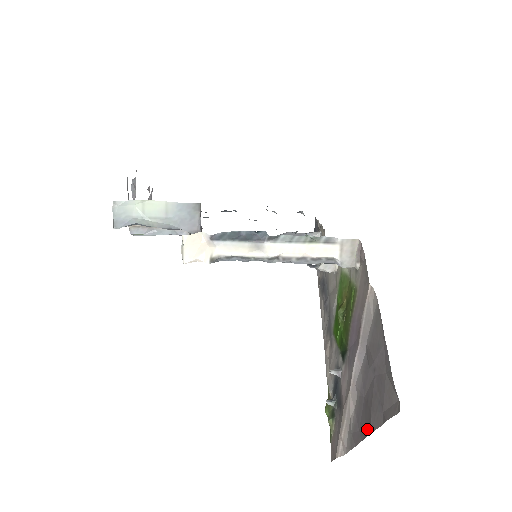
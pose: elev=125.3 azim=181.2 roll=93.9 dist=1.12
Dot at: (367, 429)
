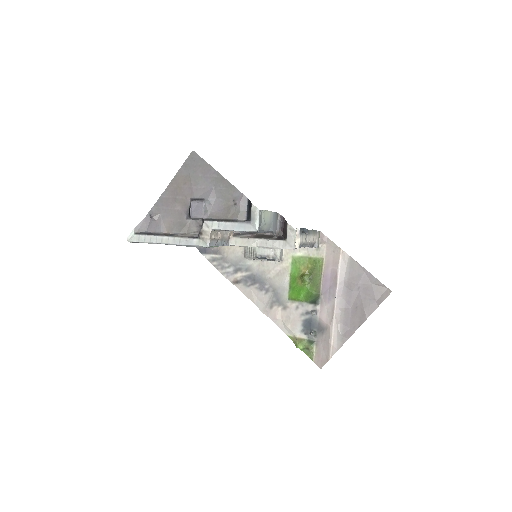
Dot at: (362, 320)
